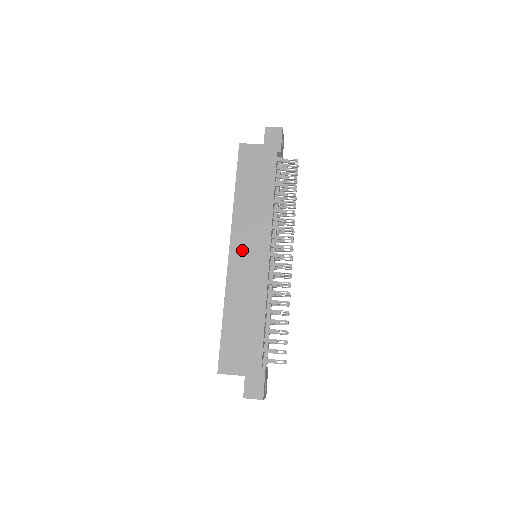
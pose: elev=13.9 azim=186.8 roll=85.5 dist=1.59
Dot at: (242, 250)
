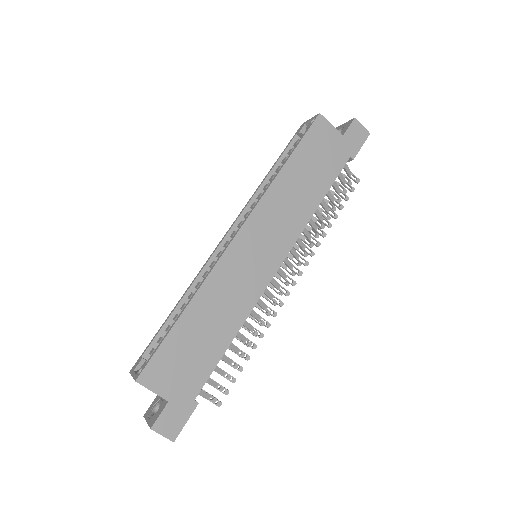
Dot at: (252, 243)
